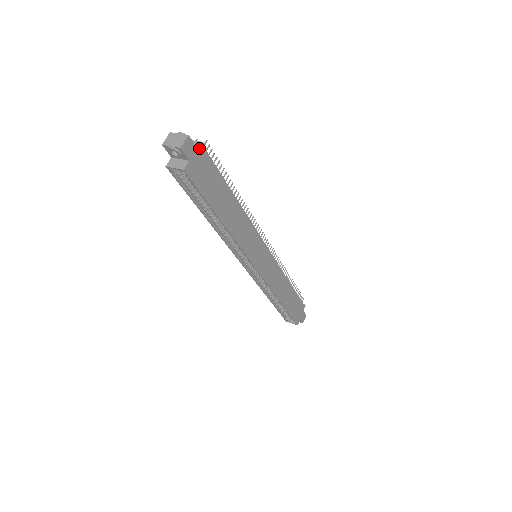
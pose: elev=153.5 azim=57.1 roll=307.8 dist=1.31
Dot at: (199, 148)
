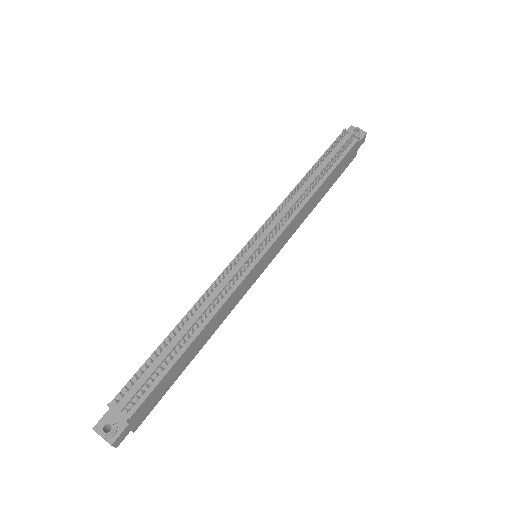
Dot at: (127, 423)
